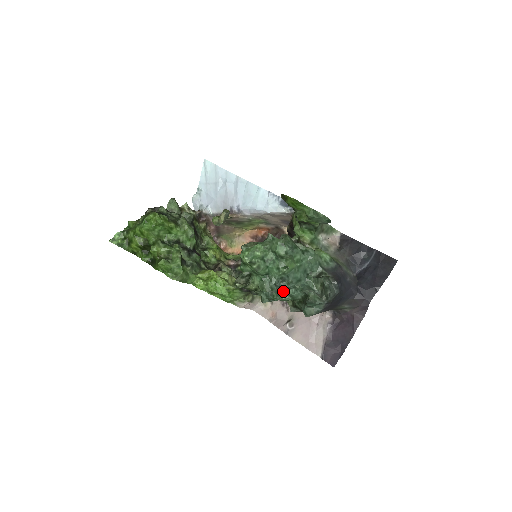
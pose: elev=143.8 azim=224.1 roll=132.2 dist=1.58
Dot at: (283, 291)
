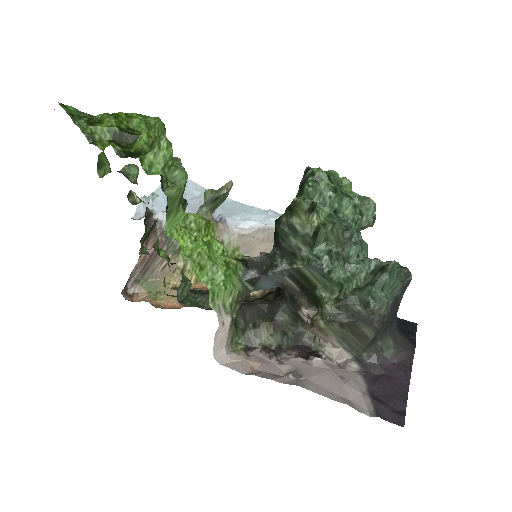
Dot at: (343, 257)
